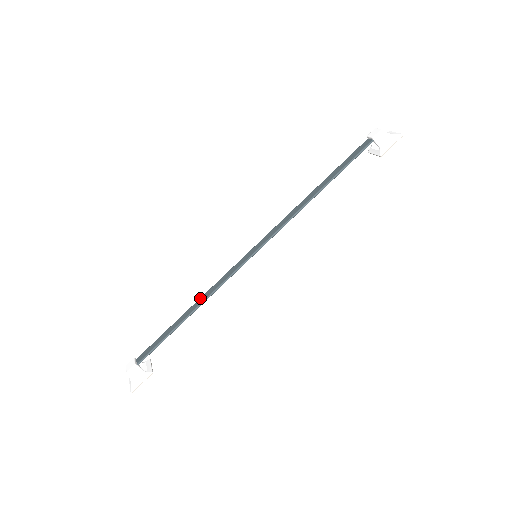
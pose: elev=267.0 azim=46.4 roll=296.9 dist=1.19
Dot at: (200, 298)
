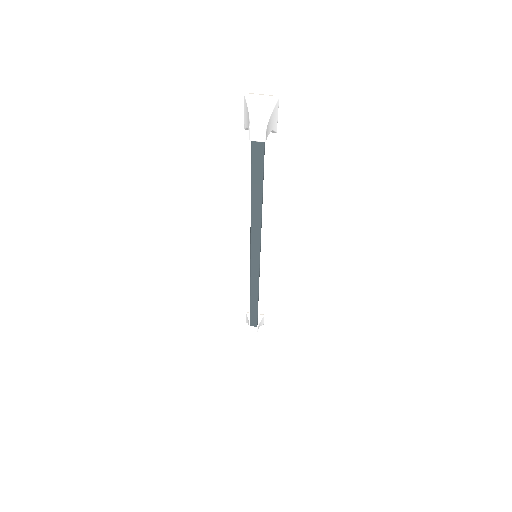
Dot at: (251, 294)
